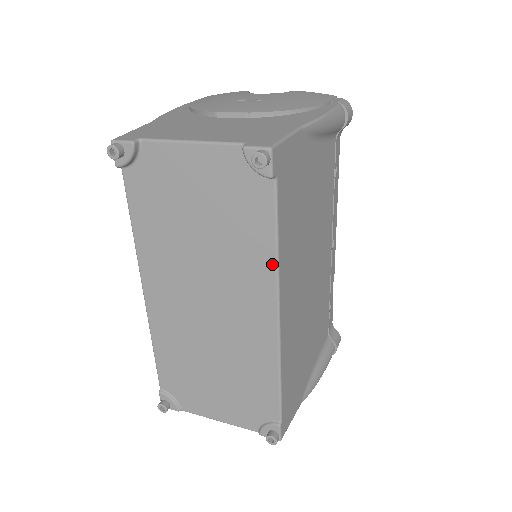
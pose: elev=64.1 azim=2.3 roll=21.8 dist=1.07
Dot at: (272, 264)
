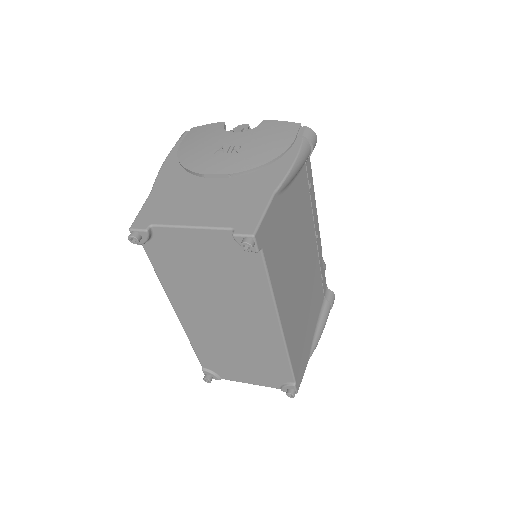
Dot at: (269, 298)
